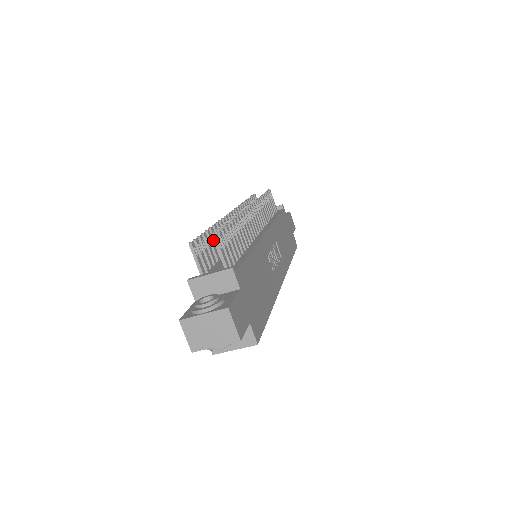
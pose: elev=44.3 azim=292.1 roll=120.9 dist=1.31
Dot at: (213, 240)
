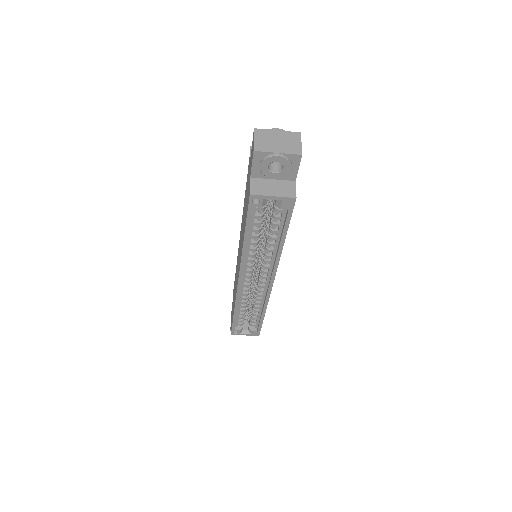
Dot at: occluded
